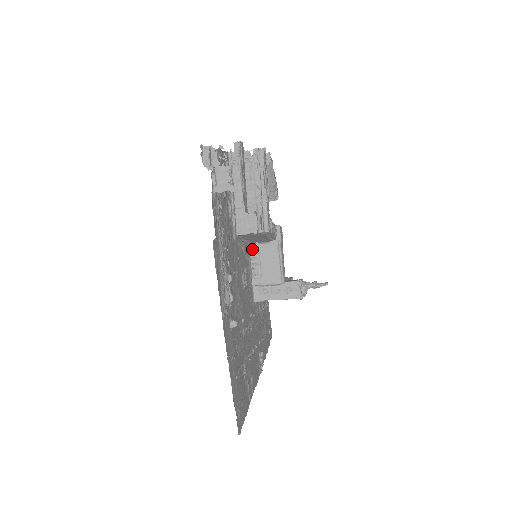
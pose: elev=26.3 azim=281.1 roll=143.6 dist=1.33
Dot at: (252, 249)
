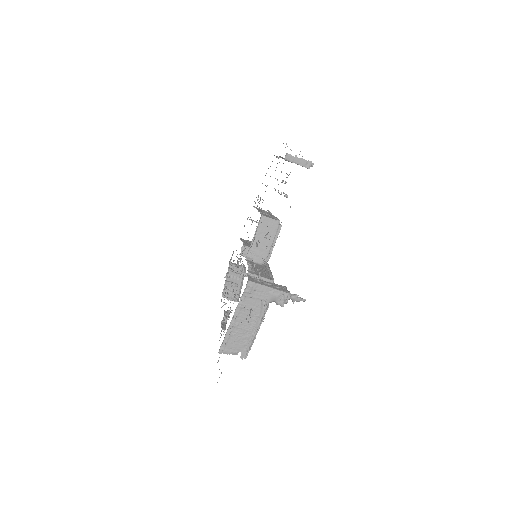
Dot at: (248, 261)
